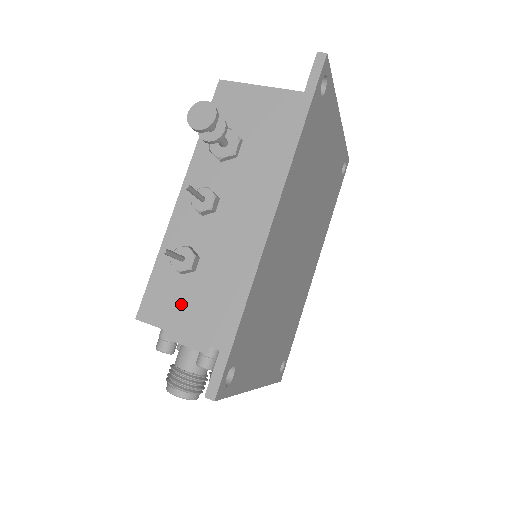
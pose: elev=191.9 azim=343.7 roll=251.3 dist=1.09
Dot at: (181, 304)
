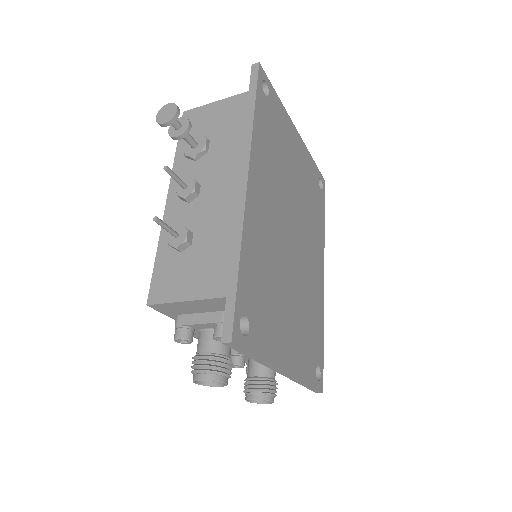
Dot at: (184, 275)
